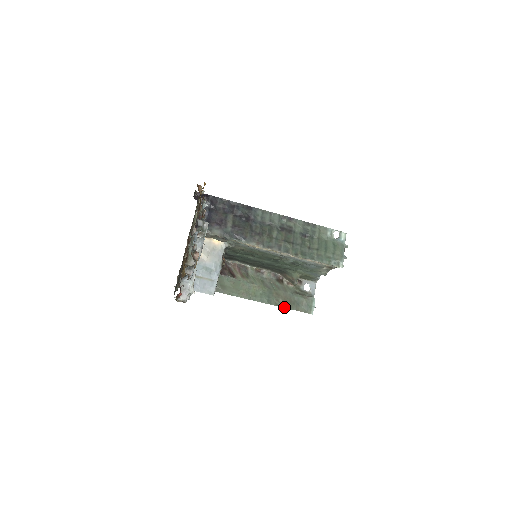
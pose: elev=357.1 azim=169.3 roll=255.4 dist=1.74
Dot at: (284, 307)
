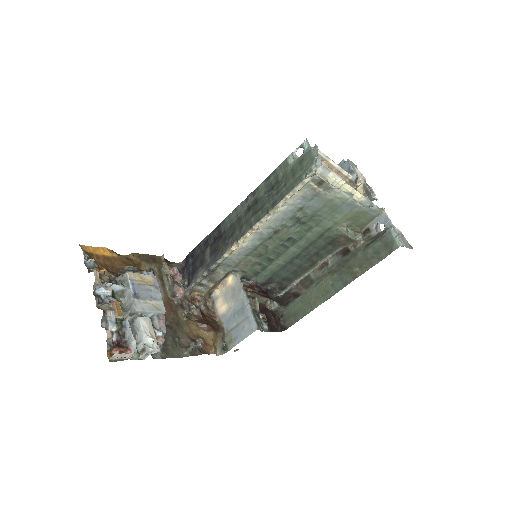
Dot at: (364, 272)
